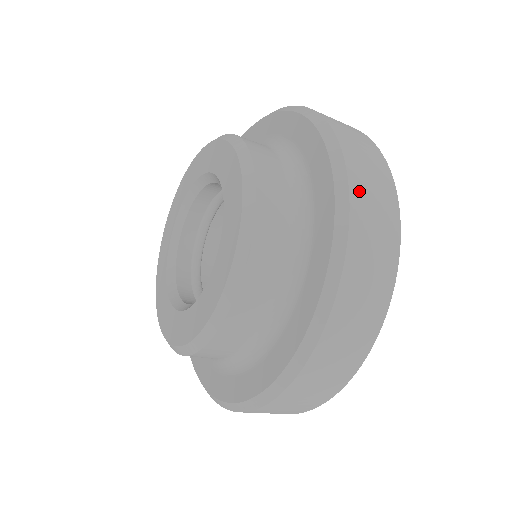
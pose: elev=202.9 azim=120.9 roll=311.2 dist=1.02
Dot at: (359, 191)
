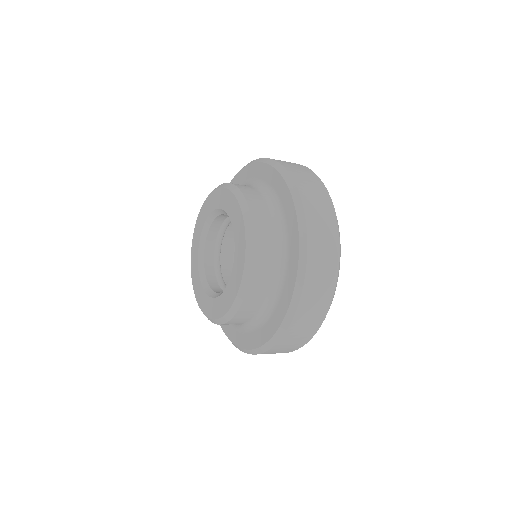
Dot at: (299, 320)
